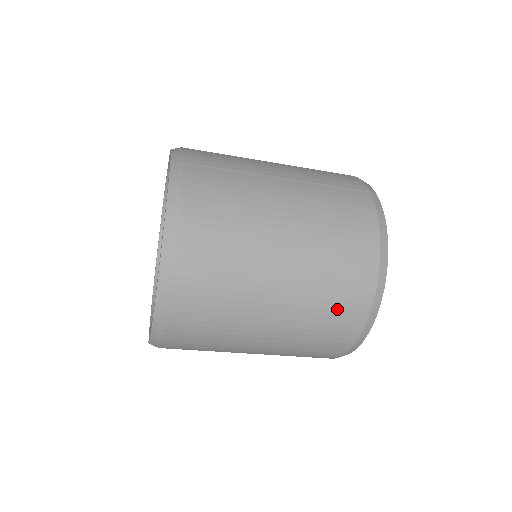
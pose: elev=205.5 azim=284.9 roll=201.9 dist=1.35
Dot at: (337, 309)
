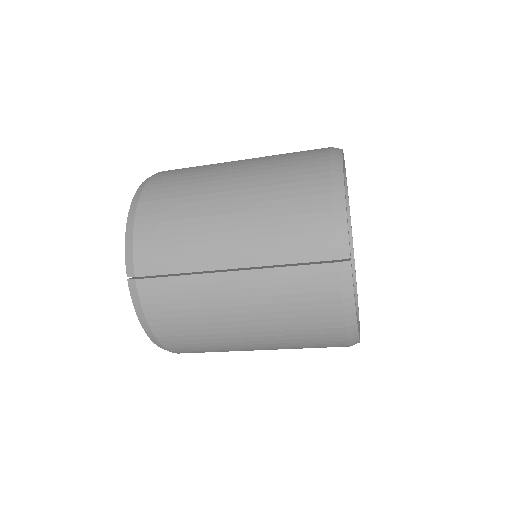
Dot at: occluded
